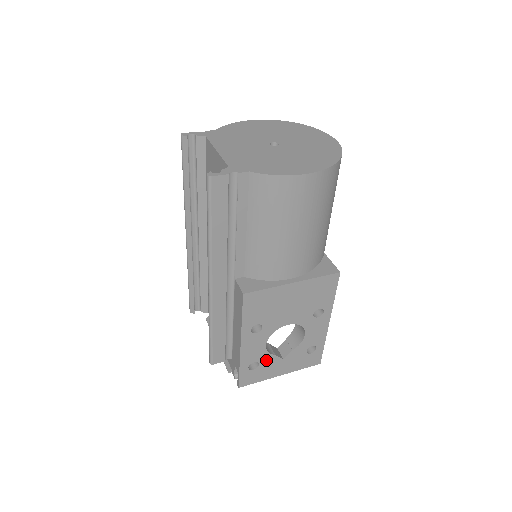
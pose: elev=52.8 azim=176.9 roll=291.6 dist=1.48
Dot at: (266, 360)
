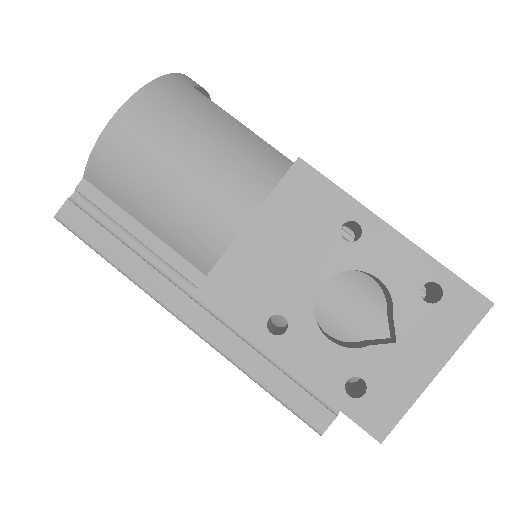
Dot at: (366, 364)
